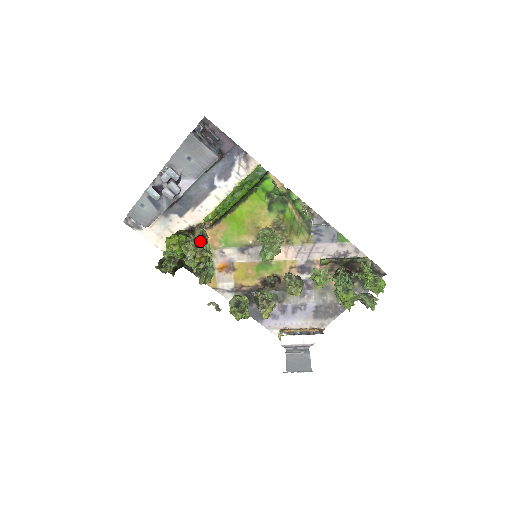
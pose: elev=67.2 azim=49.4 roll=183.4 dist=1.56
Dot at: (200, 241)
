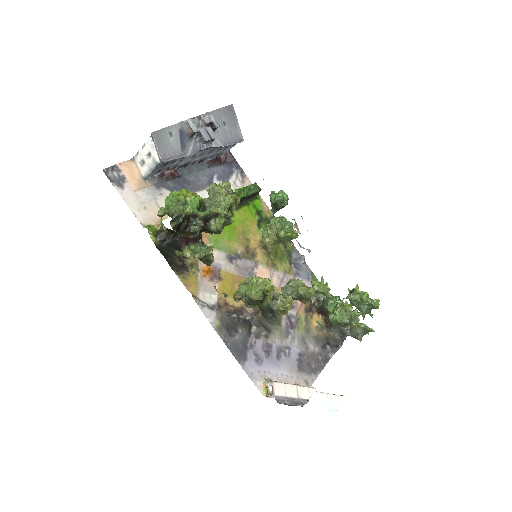
Dot at: occluded
